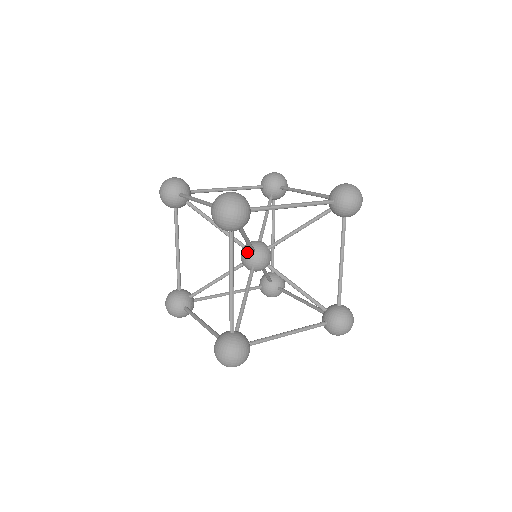
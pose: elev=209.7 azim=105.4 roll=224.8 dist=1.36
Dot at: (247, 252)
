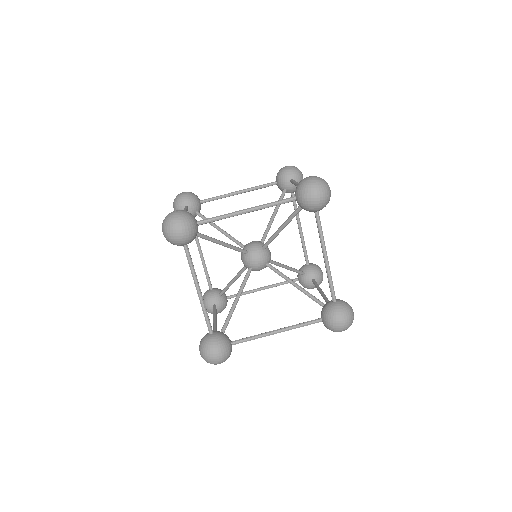
Dot at: (242, 254)
